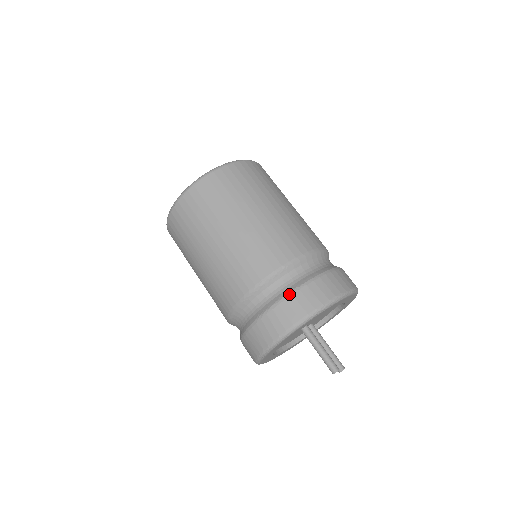
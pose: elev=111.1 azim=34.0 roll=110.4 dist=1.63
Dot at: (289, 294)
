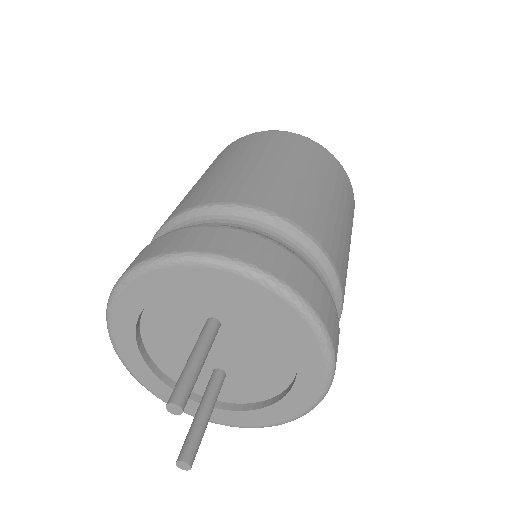
Dot at: (246, 230)
